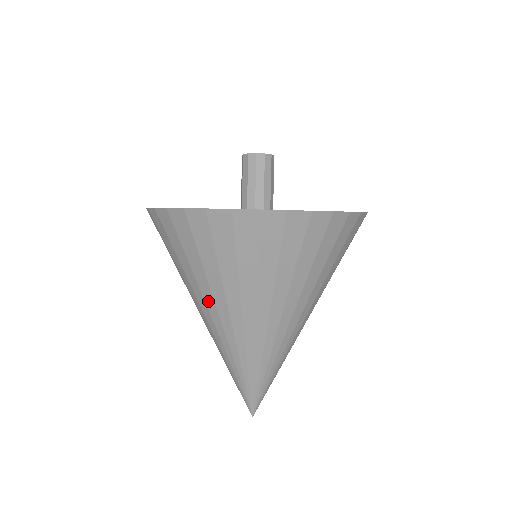
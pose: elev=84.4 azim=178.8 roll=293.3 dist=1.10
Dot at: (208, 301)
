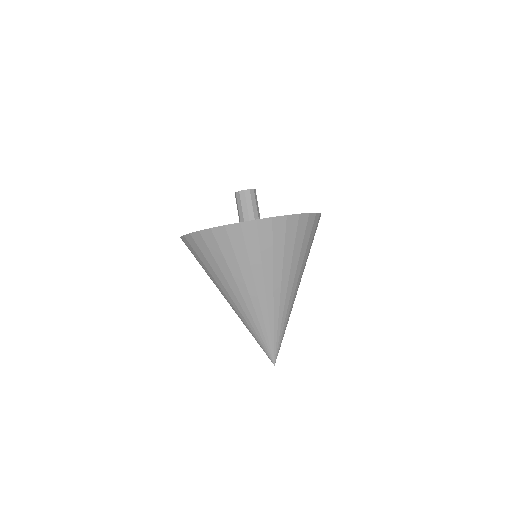
Dot at: (233, 287)
